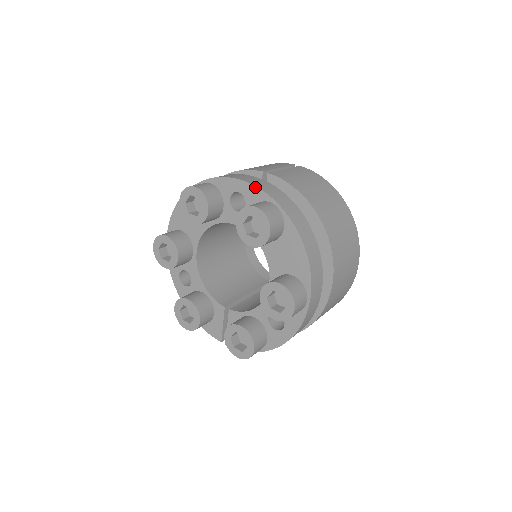
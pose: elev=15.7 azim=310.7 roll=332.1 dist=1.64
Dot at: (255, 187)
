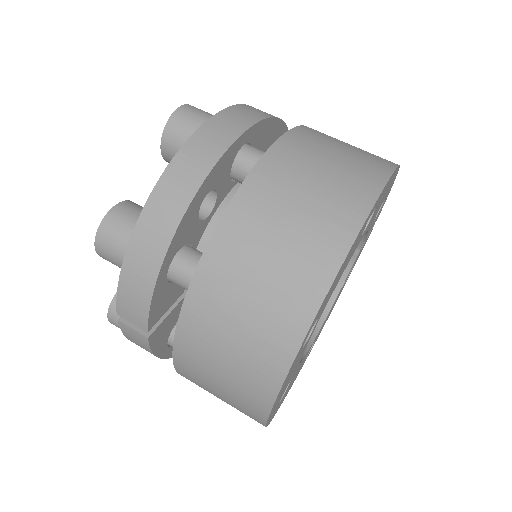
Dot at: occluded
